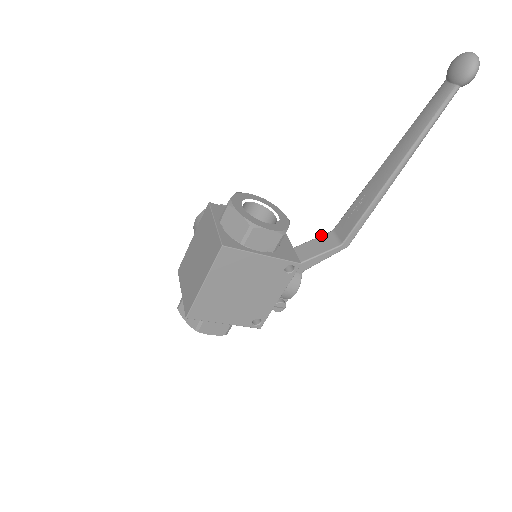
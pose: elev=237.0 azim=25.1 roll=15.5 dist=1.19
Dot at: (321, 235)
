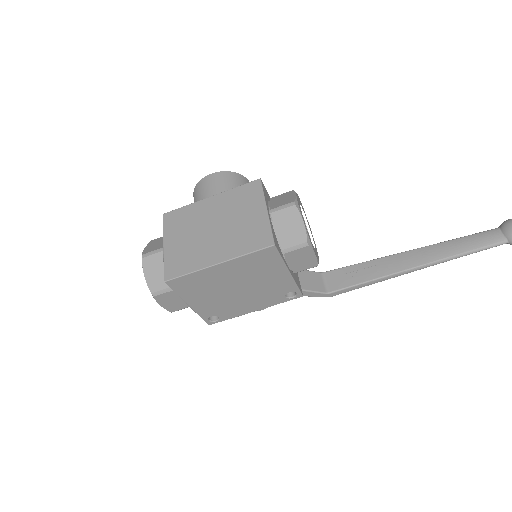
Dot at: occluded
